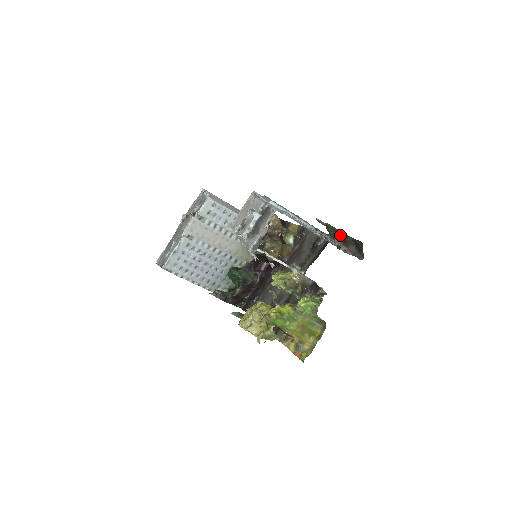
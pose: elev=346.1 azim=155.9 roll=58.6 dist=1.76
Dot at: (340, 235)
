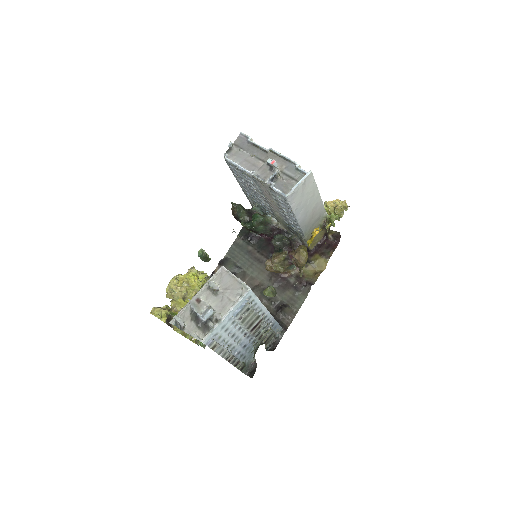
Dot at: occluded
